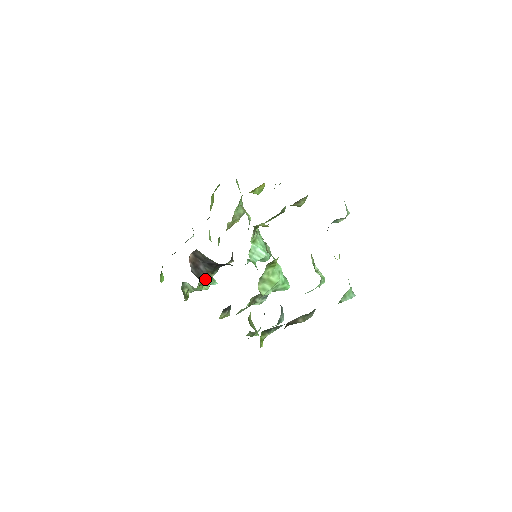
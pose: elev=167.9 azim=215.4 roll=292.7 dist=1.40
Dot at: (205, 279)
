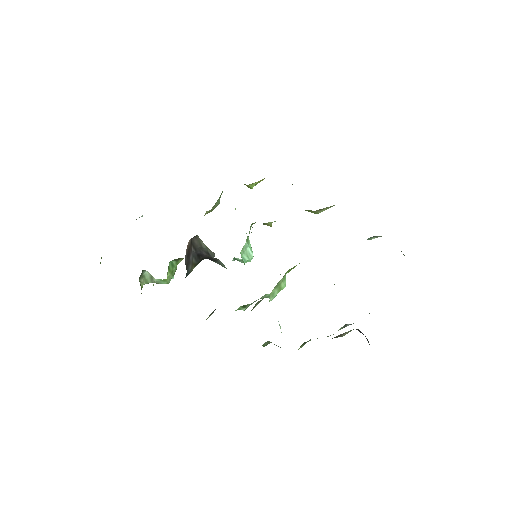
Dot at: (188, 272)
